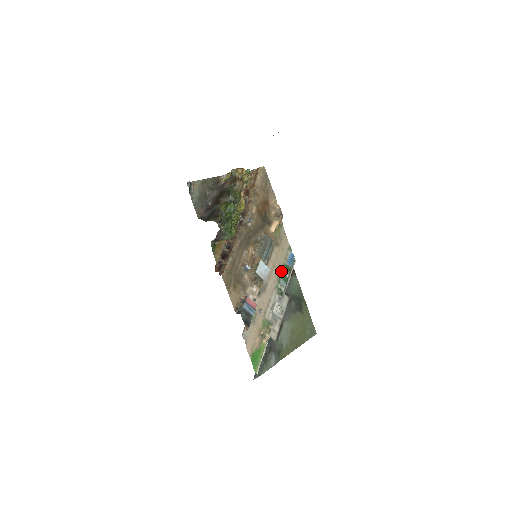
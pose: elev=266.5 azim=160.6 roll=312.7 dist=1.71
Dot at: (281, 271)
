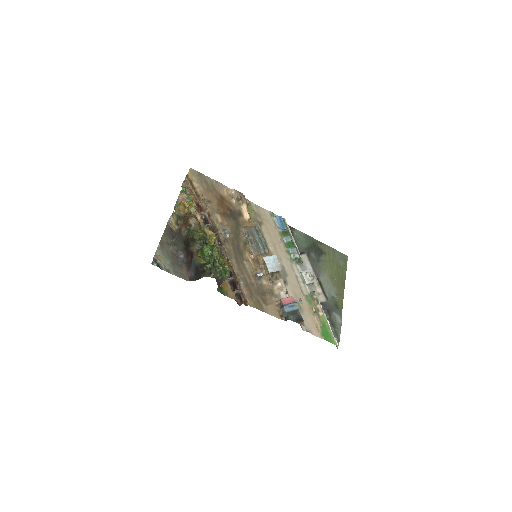
Dot at: (283, 242)
